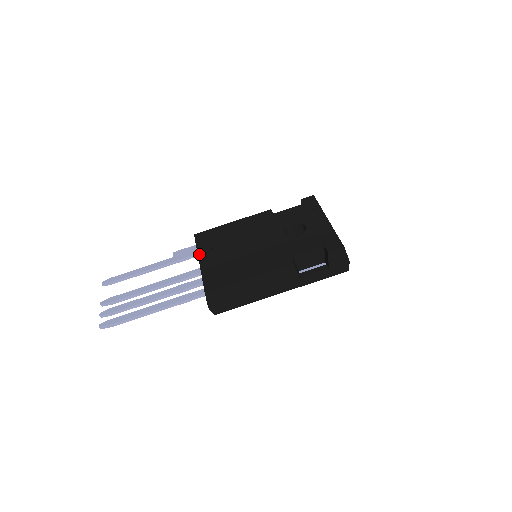
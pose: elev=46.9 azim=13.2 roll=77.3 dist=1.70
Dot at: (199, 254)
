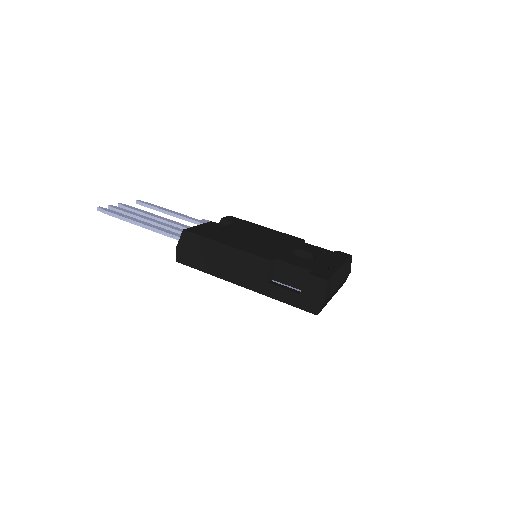
Dot at: occluded
